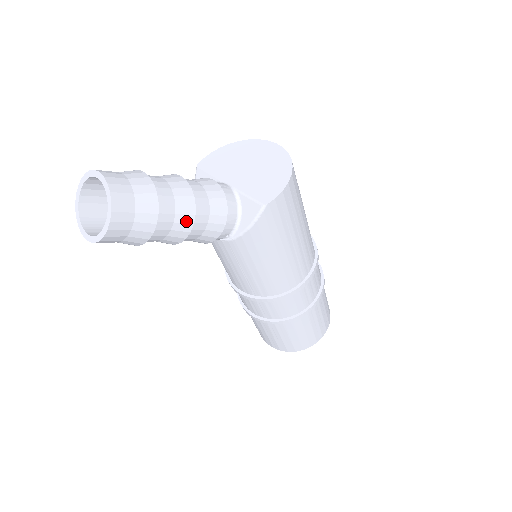
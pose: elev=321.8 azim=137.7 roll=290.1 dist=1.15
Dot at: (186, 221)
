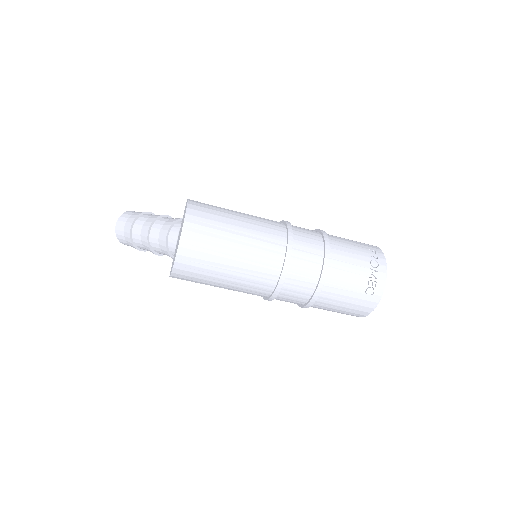
Dot at: occluded
